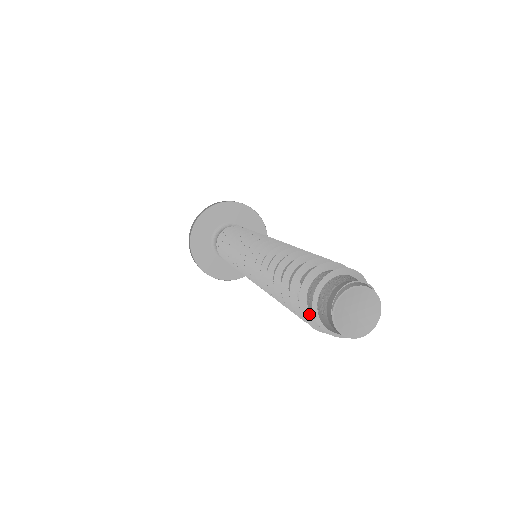
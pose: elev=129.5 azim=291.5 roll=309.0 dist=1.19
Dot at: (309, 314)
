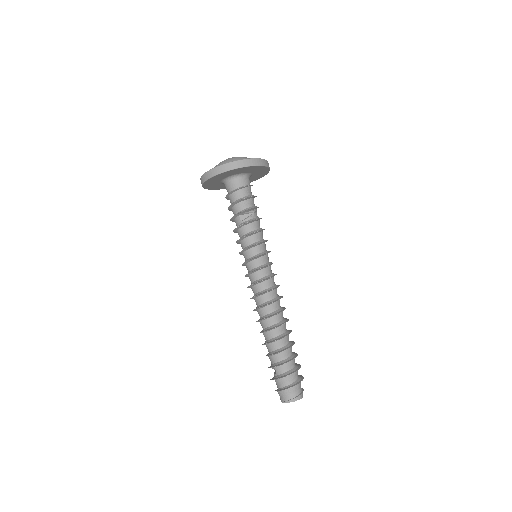
Dot at: occluded
